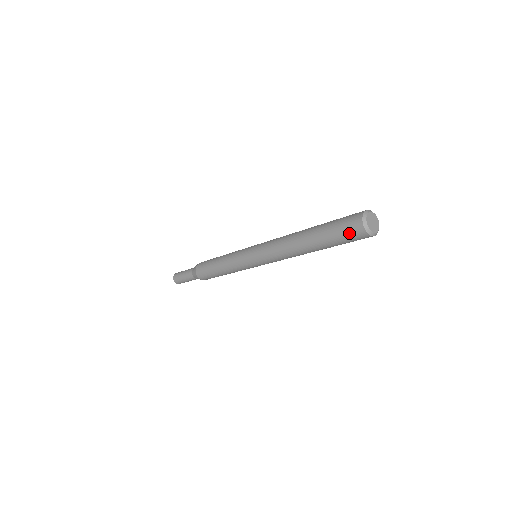
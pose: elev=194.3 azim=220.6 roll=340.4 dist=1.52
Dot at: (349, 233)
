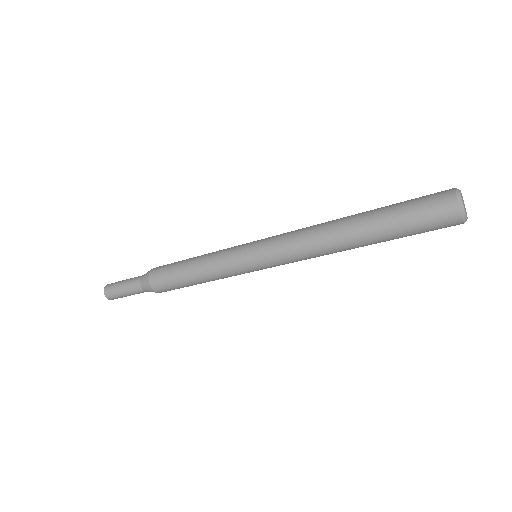
Dot at: (434, 222)
